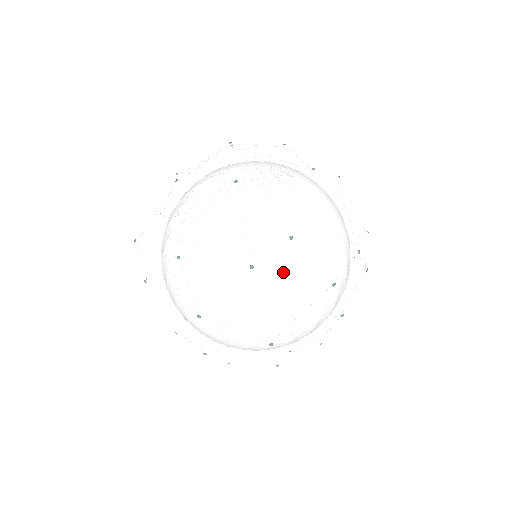
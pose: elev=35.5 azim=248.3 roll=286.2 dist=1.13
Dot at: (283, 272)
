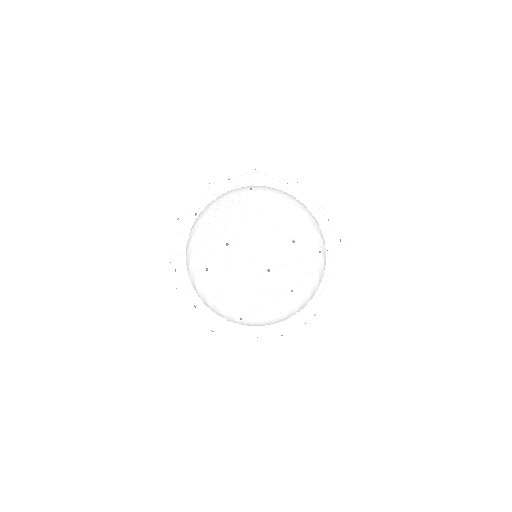
Dot at: (237, 268)
